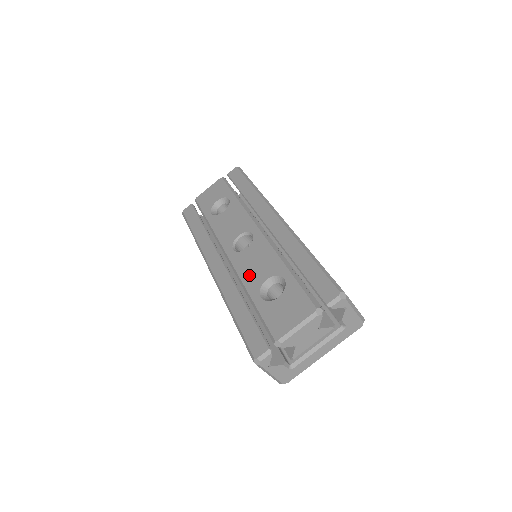
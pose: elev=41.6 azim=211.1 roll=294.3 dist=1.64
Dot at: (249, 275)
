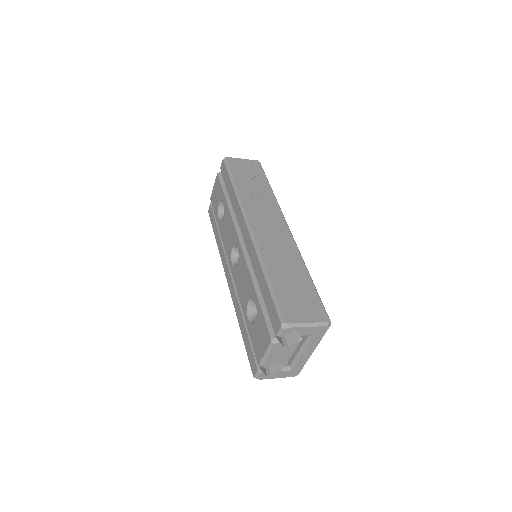
Dot at: (241, 294)
